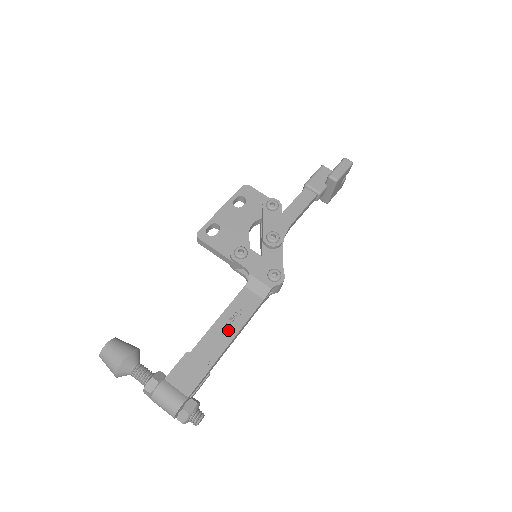
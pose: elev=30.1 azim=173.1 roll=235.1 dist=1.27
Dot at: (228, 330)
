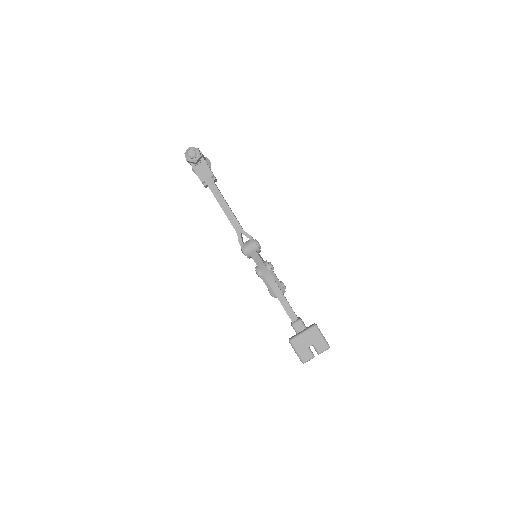
Dot at: occluded
